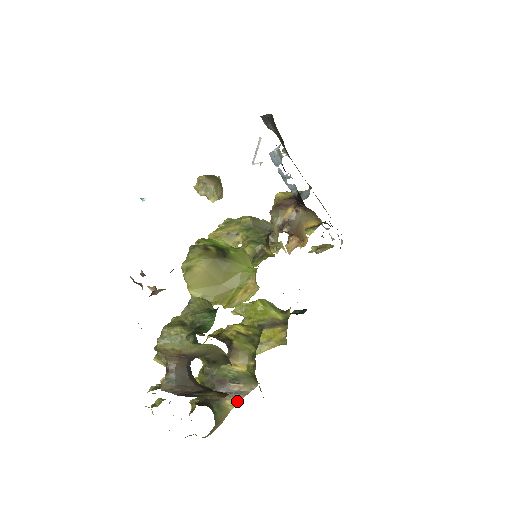
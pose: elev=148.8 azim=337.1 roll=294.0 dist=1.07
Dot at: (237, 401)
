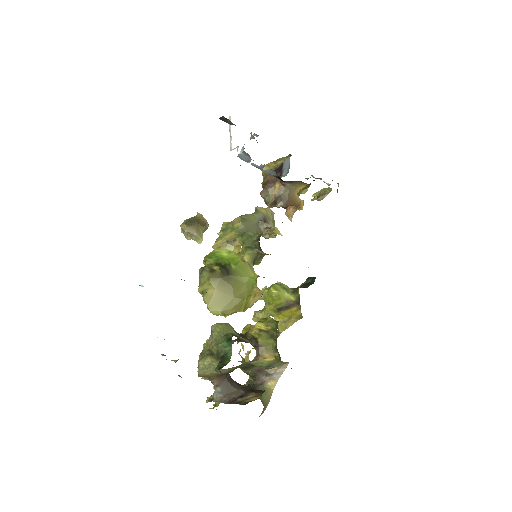
Dot at: (276, 381)
